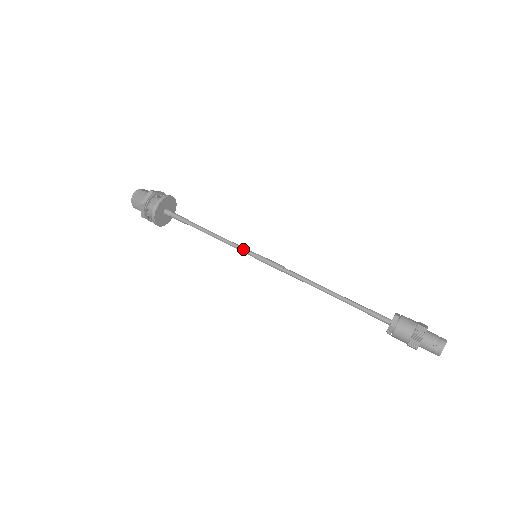
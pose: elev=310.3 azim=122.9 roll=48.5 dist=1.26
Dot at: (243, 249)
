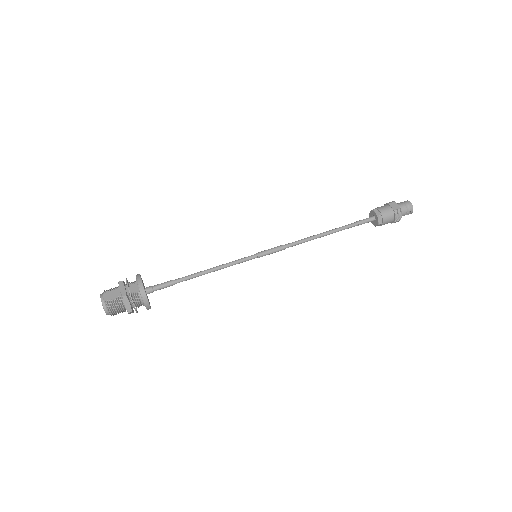
Dot at: (243, 261)
